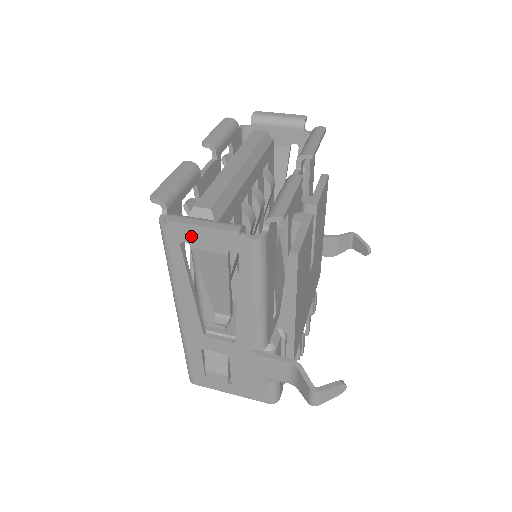
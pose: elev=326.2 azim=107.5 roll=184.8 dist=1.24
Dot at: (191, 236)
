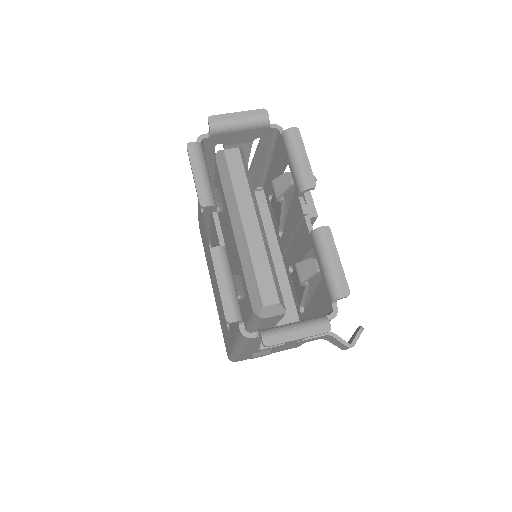
Dot at: occluded
